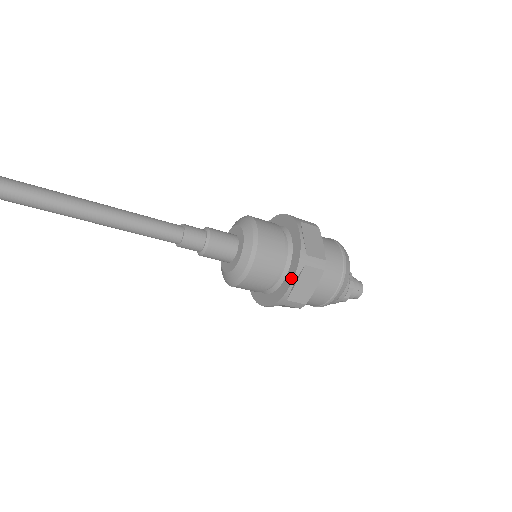
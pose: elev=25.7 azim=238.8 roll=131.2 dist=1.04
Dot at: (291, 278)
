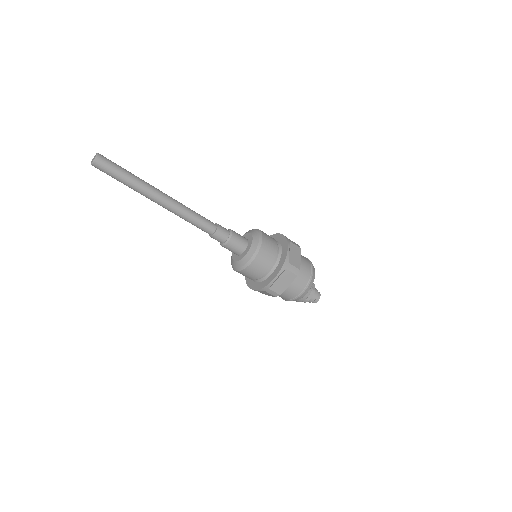
Dot at: (275, 275)
